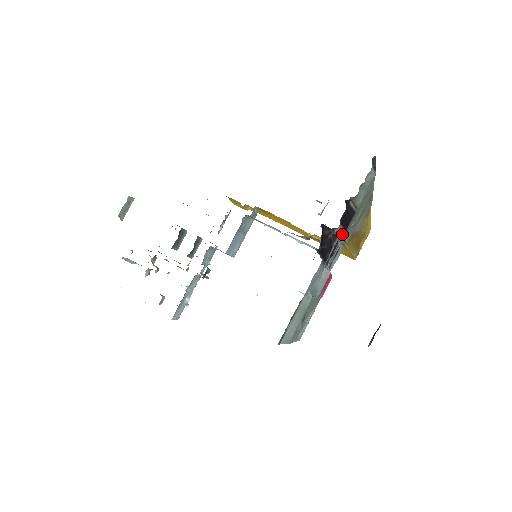
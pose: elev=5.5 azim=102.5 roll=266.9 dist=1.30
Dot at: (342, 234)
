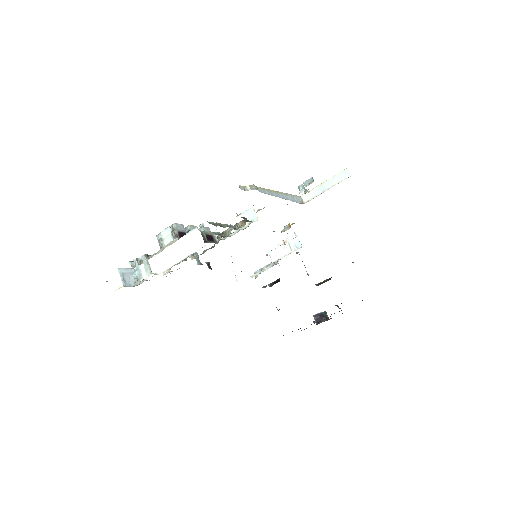
Dot at: occluded
